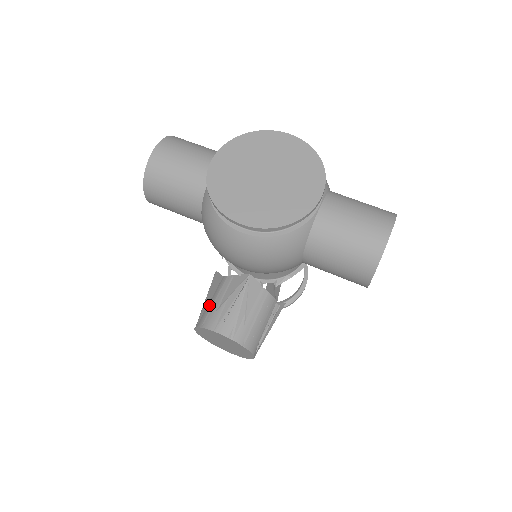
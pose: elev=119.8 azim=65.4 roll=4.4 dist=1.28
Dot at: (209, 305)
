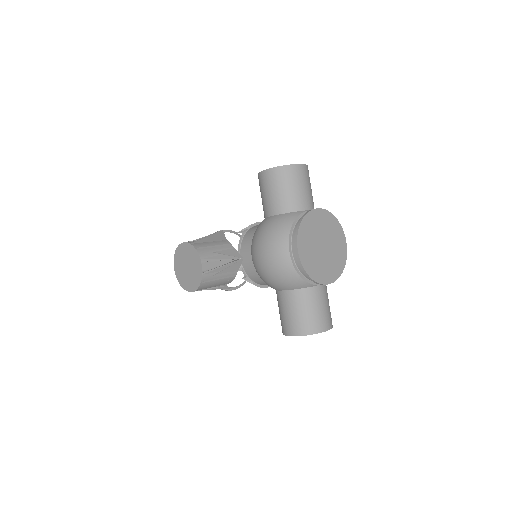
Dot at: (208, 243)
